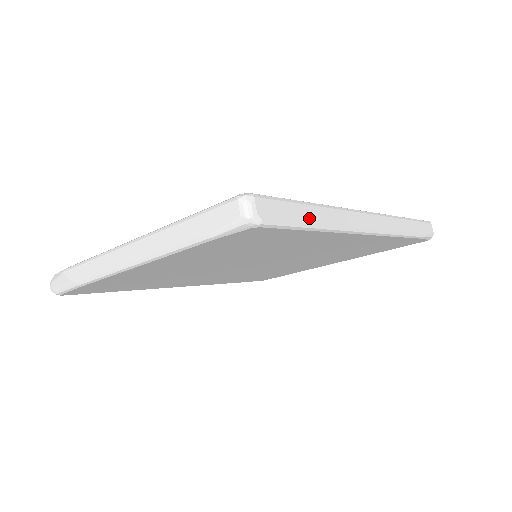
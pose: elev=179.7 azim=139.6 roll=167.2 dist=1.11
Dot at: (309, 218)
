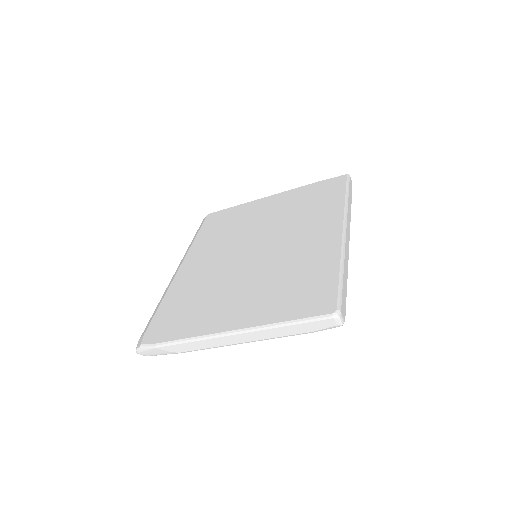
Dot at: (346, 284)
